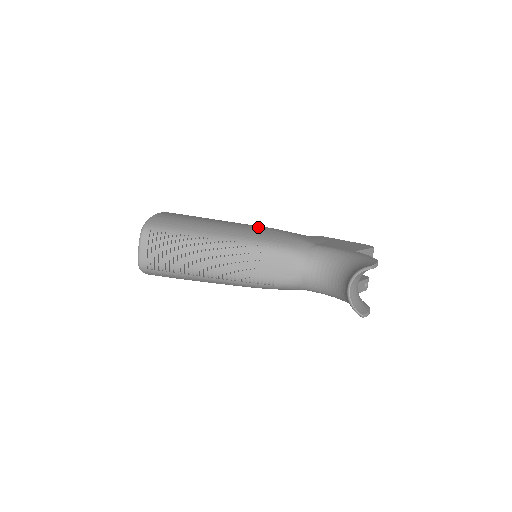
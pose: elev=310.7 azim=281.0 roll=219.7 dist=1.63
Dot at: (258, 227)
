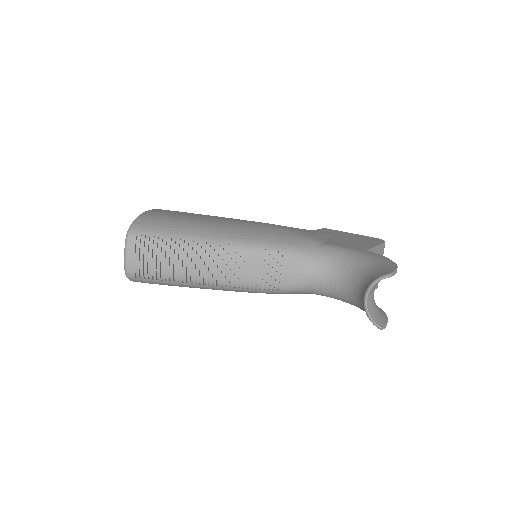
Dot at: (258, 224)
